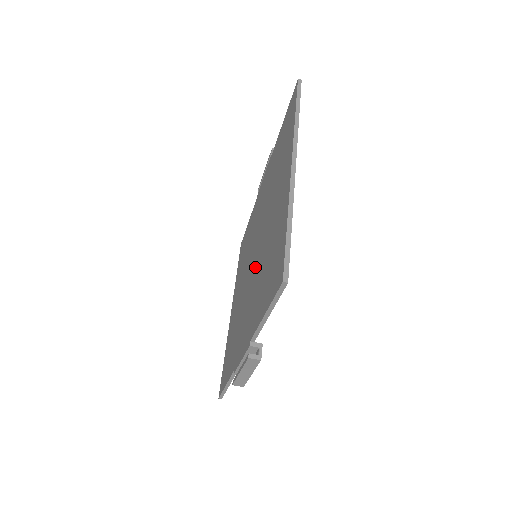
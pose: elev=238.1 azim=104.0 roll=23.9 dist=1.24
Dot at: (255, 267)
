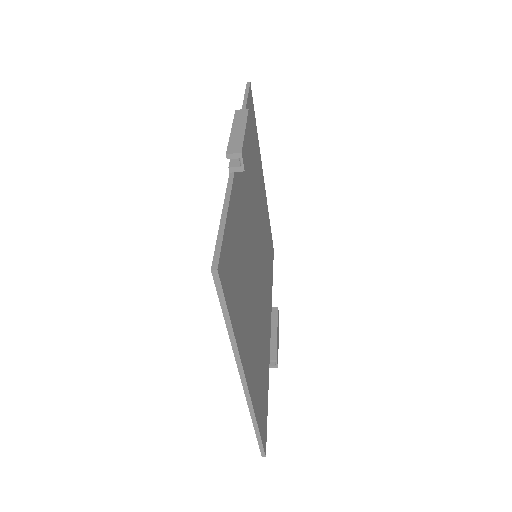
Dot at: occluded
